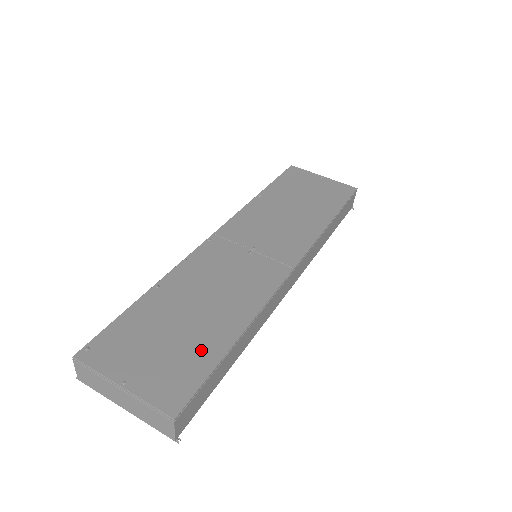
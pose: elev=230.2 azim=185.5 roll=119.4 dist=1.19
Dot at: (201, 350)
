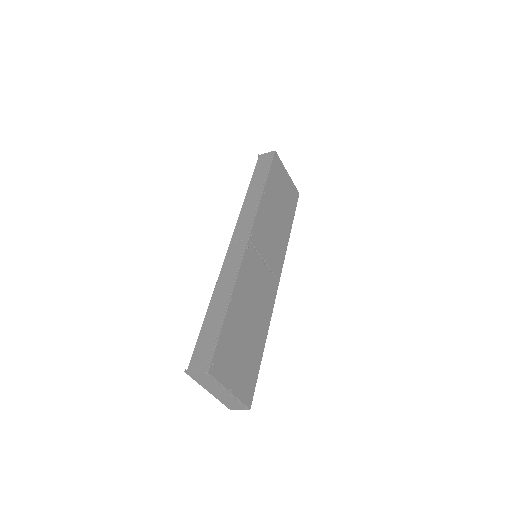
Dot at: (254, 358)
